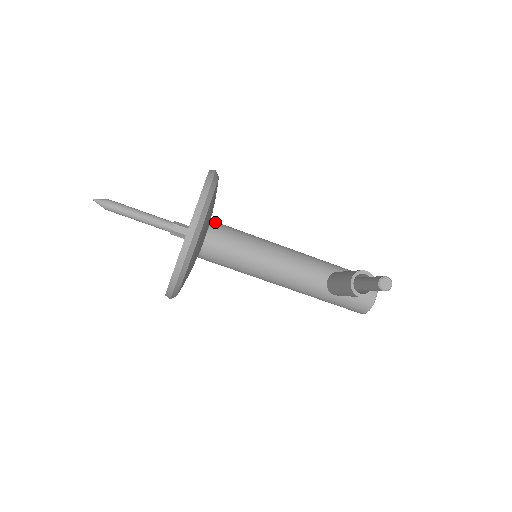
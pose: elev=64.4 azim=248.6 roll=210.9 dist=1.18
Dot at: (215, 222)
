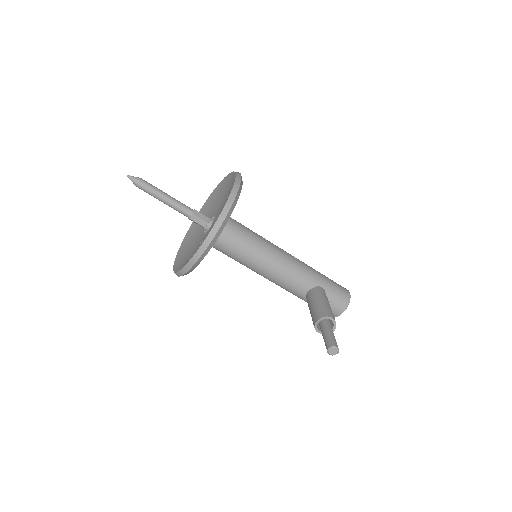
Dot at: (229, 222)
